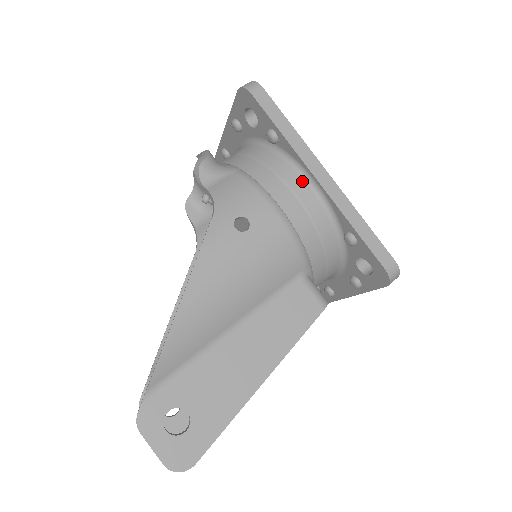
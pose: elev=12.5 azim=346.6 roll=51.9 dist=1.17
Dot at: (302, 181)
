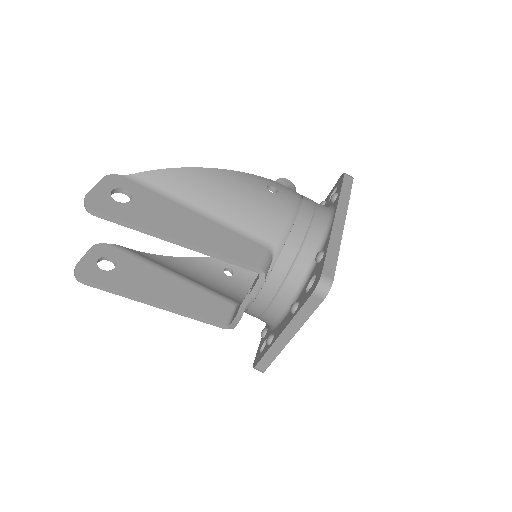
Dot at: (326, 215)
